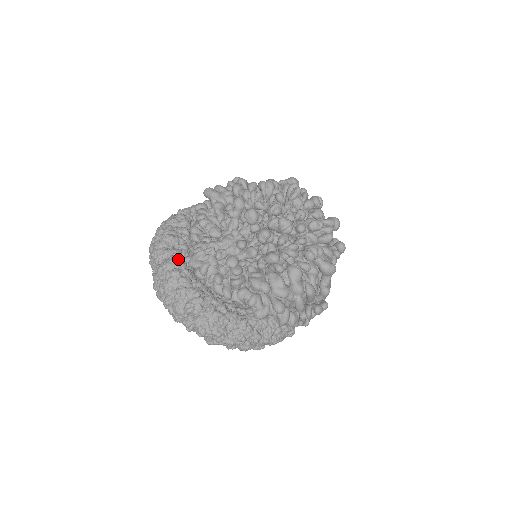
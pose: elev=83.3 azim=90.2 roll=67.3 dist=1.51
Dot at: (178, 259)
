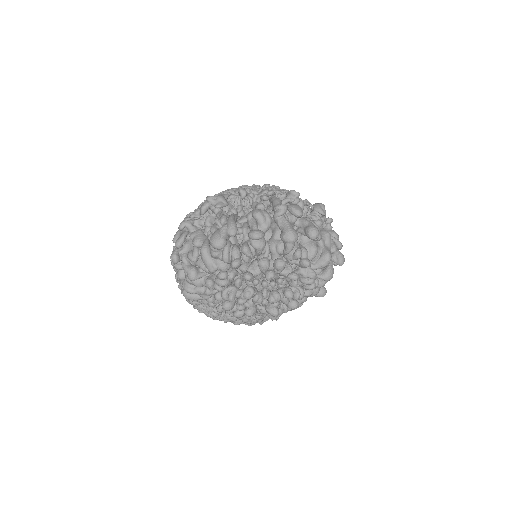
Dot at: (237, 319)
